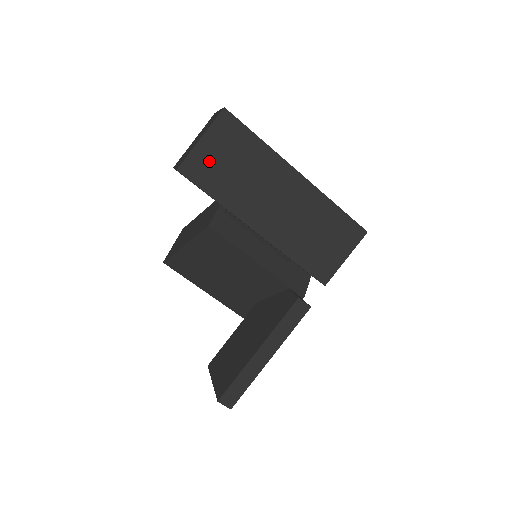
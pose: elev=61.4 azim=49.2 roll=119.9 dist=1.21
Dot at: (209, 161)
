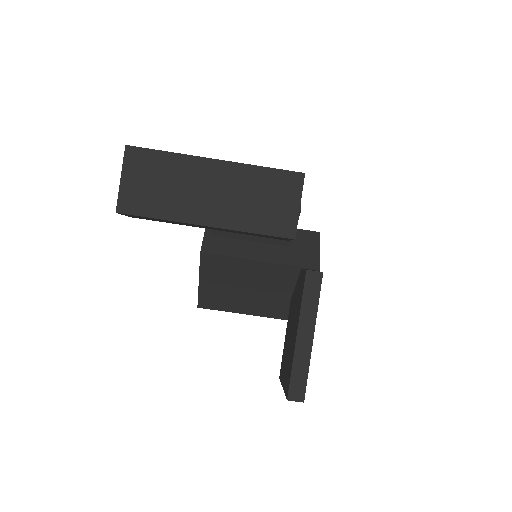
Dot at: (136, 192)
